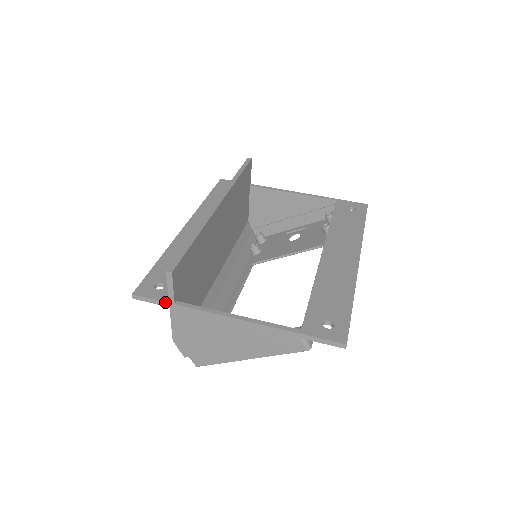
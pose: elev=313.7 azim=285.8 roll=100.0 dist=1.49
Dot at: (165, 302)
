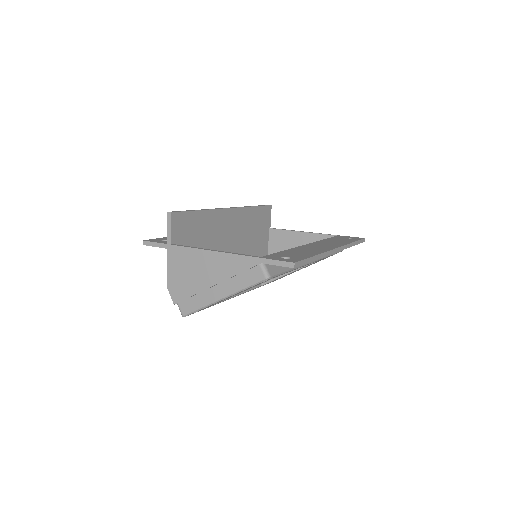
Dot at: (164, 244)
